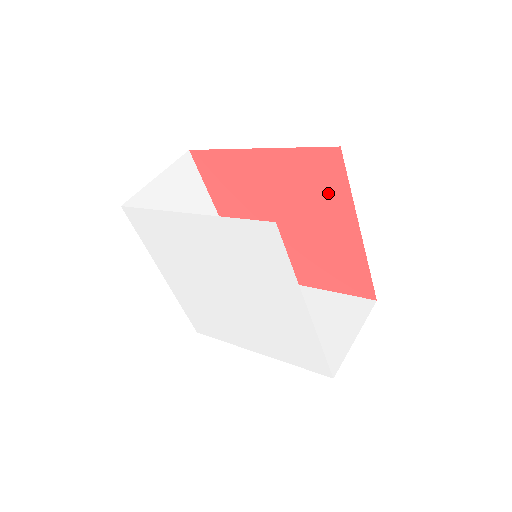
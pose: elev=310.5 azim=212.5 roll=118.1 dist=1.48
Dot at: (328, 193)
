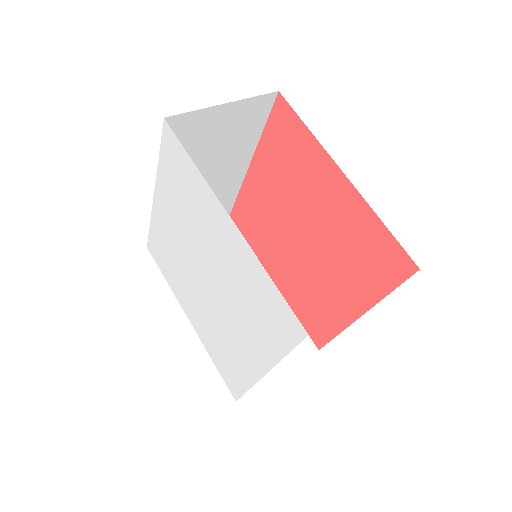
Dot at: (367, 272)
